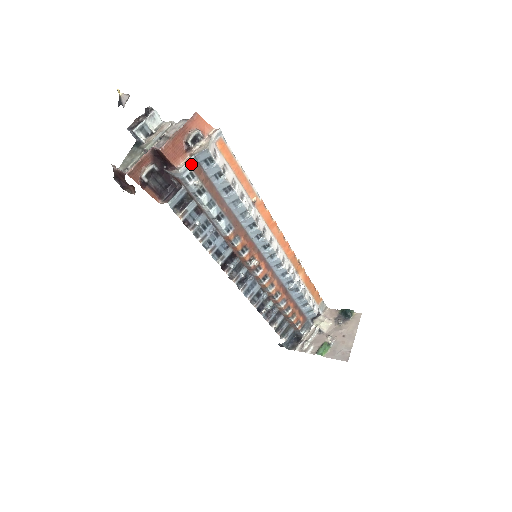
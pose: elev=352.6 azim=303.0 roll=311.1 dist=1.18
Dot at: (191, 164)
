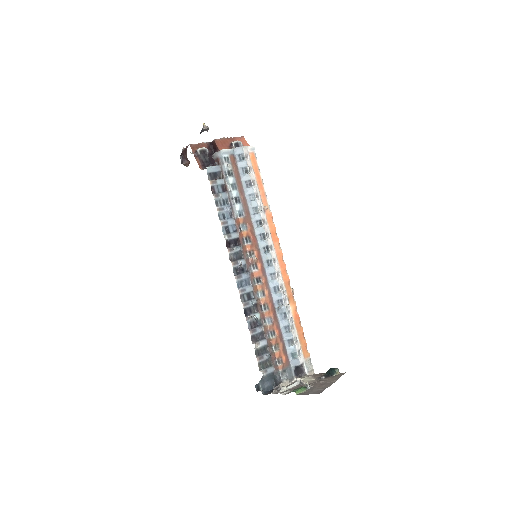
Dot at: (230, 152)
